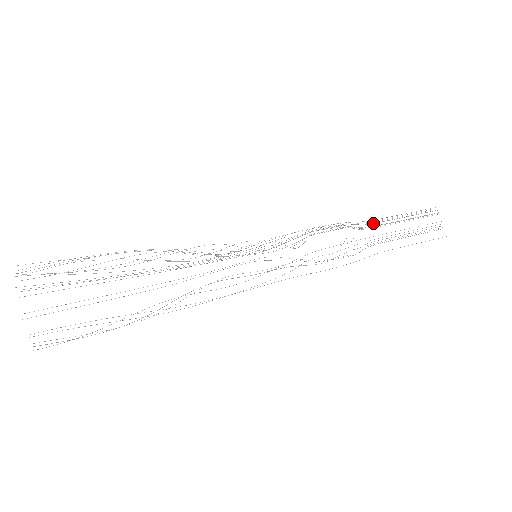
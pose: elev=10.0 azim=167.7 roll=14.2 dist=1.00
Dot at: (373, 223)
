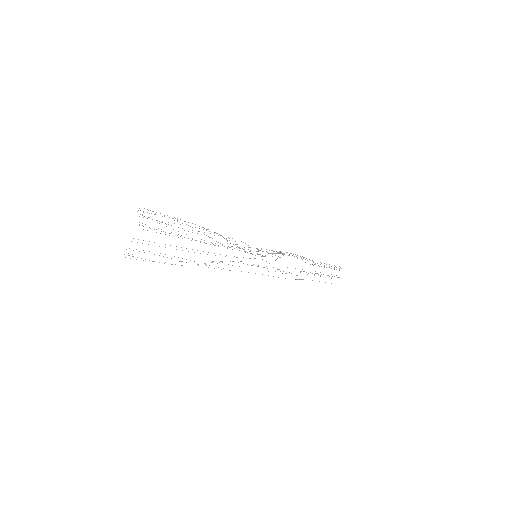
Dot at: (314, 264)
